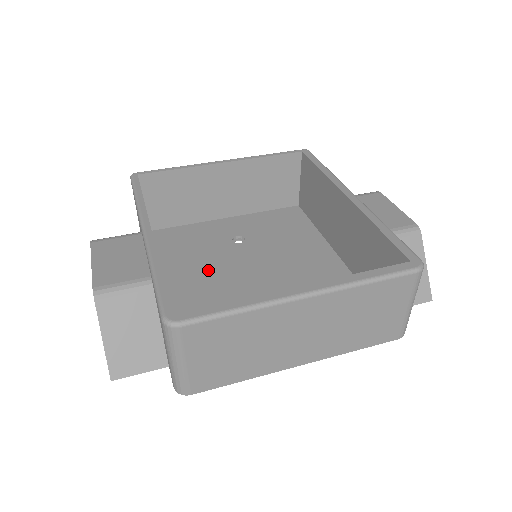
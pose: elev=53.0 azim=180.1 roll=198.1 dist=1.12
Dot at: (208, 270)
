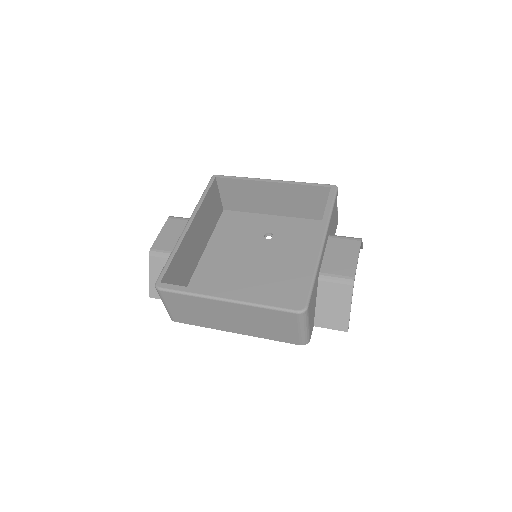
Dot at: (234, 252)
